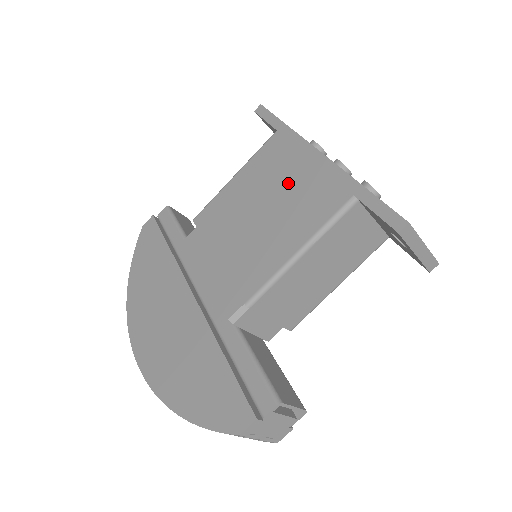
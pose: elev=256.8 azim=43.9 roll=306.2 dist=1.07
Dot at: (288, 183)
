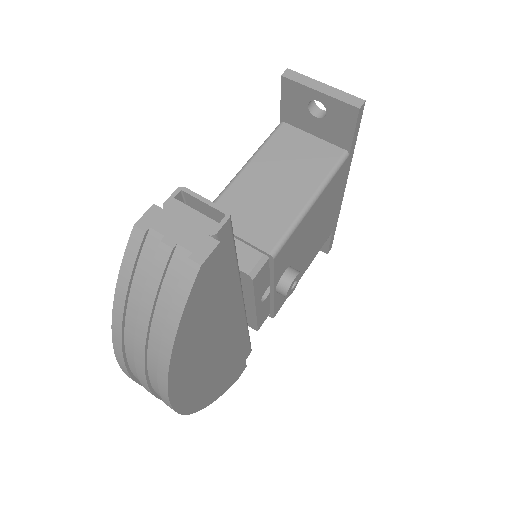
Dot at: occluded
